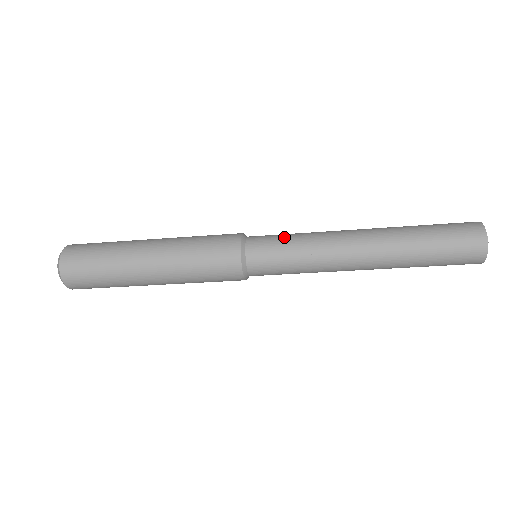
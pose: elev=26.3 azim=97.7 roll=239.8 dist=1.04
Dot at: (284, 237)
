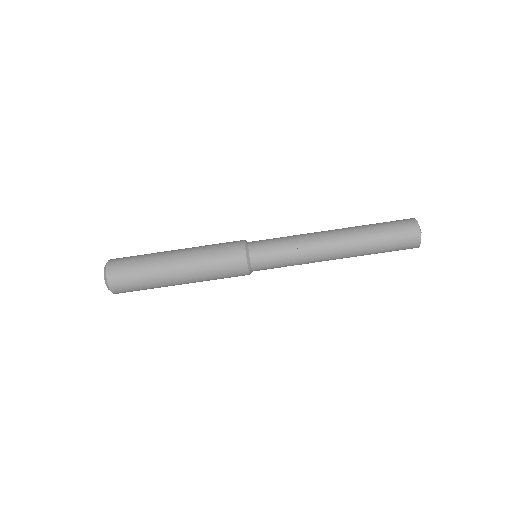
Dot at: (276, 240)
